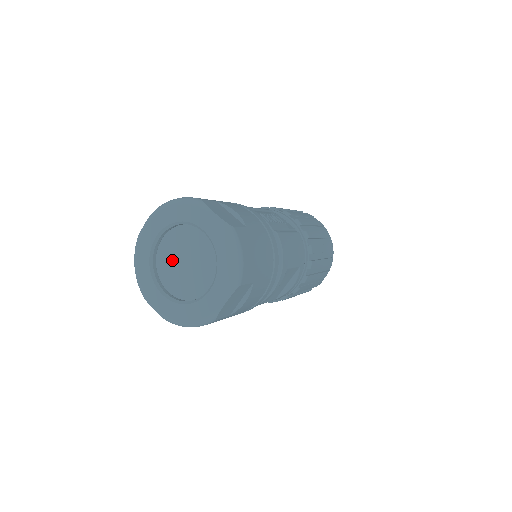
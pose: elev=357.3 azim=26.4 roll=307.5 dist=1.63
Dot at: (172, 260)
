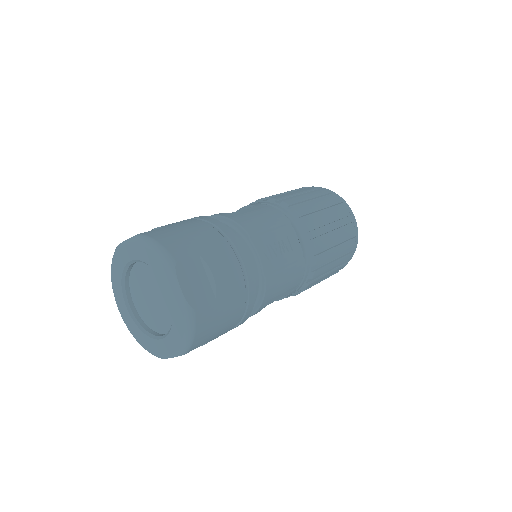
Dot at: (142, 285)
